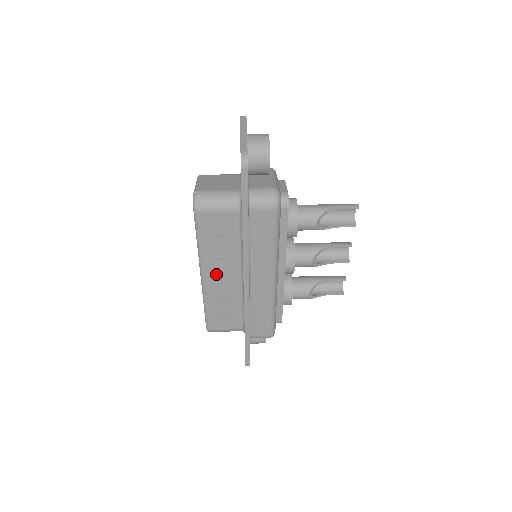
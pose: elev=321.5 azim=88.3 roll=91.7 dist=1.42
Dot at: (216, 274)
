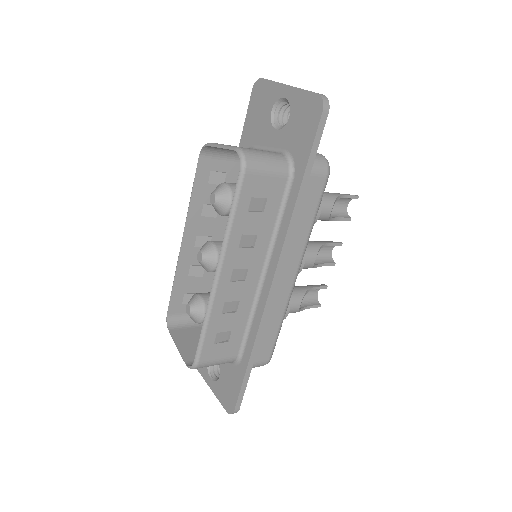
Dot at: (235, 270)
